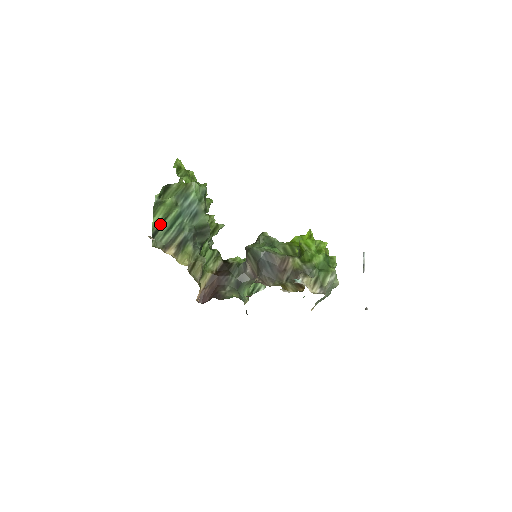
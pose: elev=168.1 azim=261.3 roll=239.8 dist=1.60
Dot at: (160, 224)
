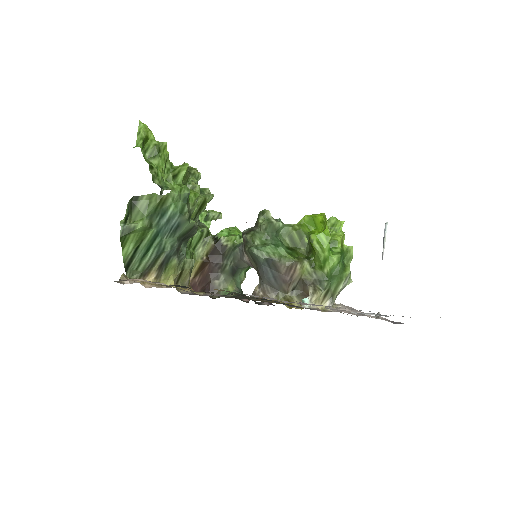
Dot at: (133, 253)
